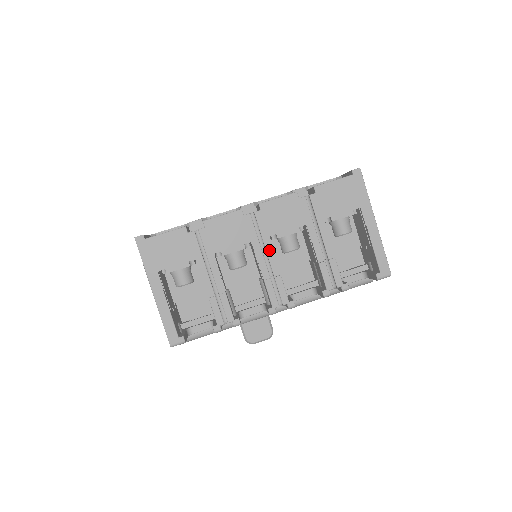
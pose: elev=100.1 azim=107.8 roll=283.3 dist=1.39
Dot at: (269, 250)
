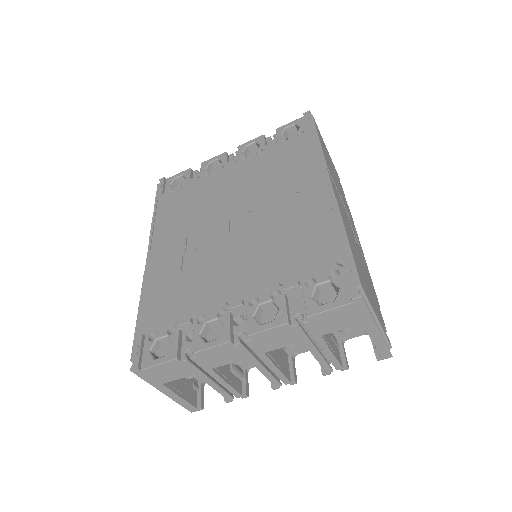
Dot at: (265, 360)
